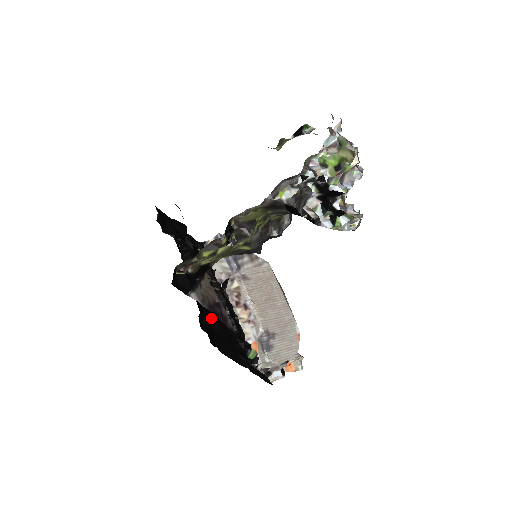
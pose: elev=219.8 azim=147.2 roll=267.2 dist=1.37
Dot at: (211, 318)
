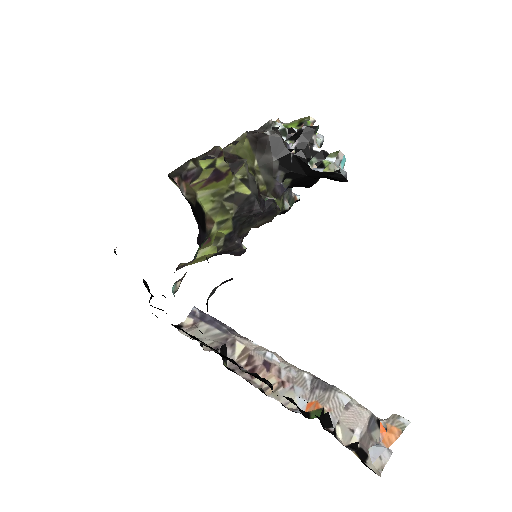
Dot at: occluded
